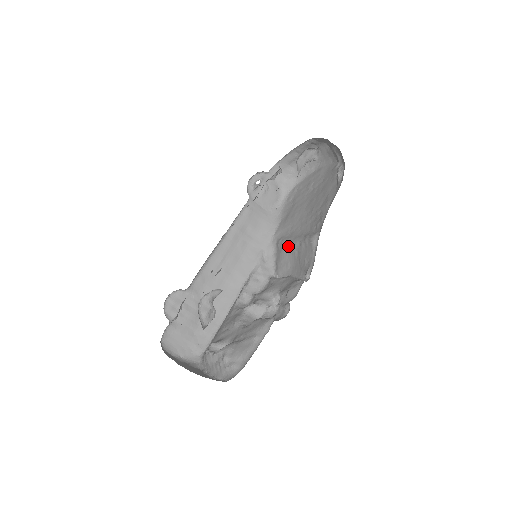
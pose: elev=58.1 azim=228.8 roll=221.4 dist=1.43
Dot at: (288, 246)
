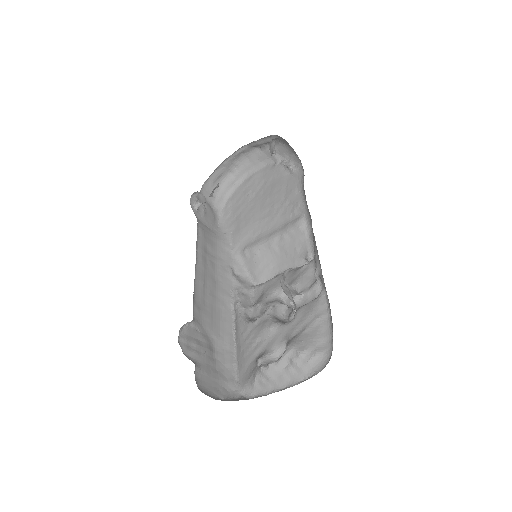
Dot at: (262, 248)
